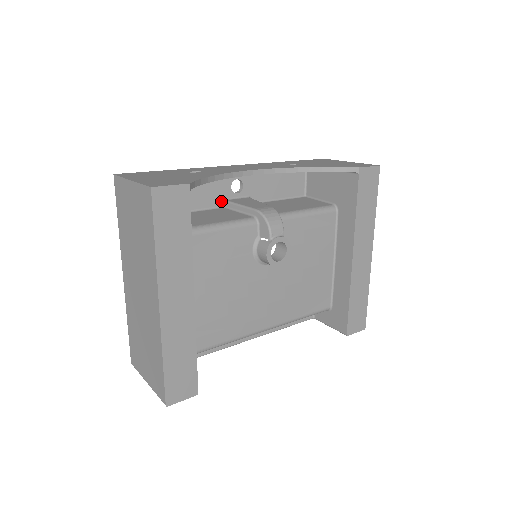
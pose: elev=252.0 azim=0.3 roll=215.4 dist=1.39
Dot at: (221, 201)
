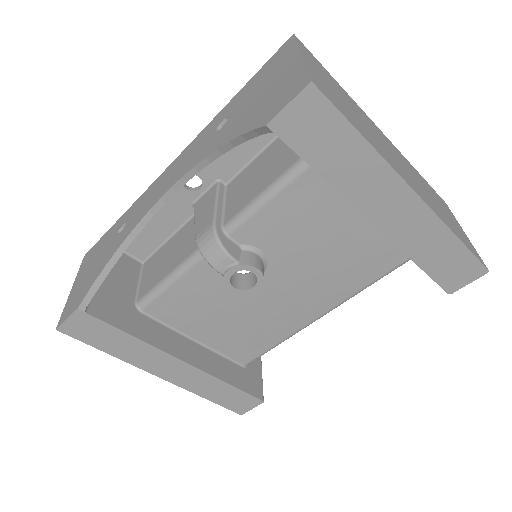
Dot at: (190, 208)
